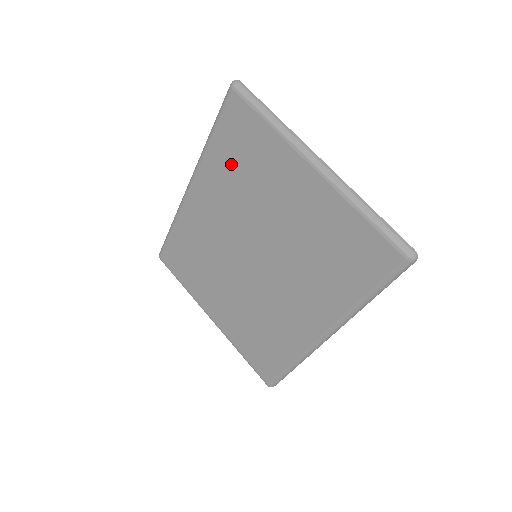
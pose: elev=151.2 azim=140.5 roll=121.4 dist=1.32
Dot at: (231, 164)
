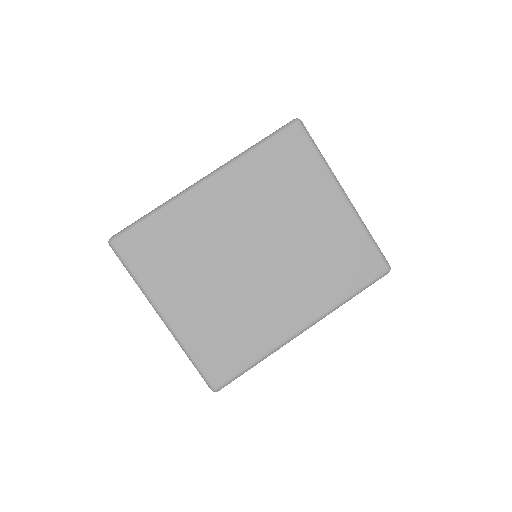
Dot at: (271, 174)
